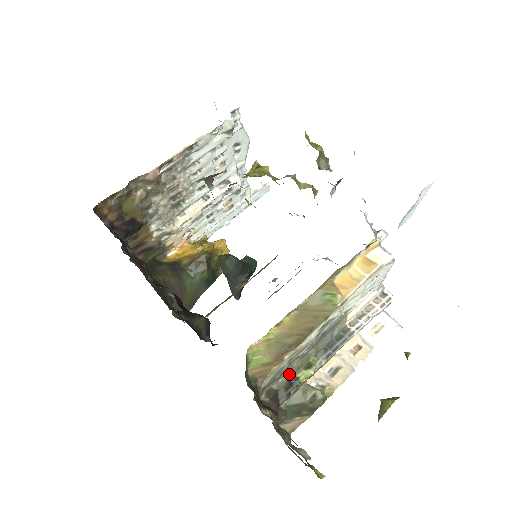
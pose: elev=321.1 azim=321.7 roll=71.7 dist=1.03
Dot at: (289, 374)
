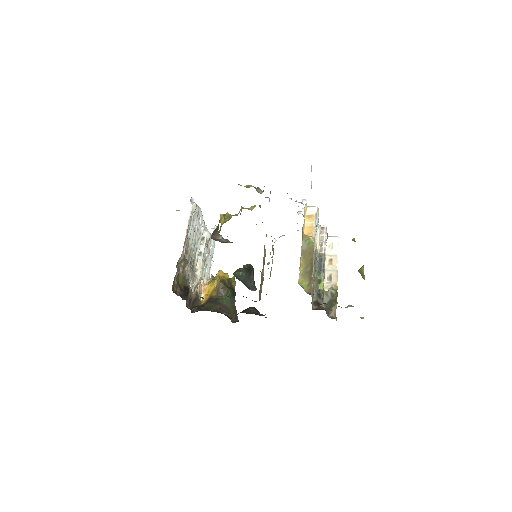
Dot at: (315, 291)
